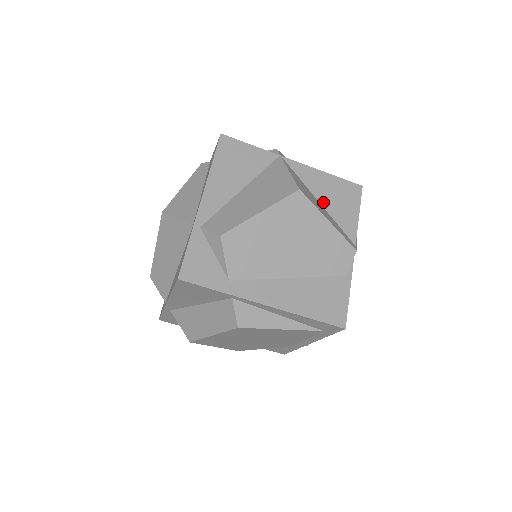
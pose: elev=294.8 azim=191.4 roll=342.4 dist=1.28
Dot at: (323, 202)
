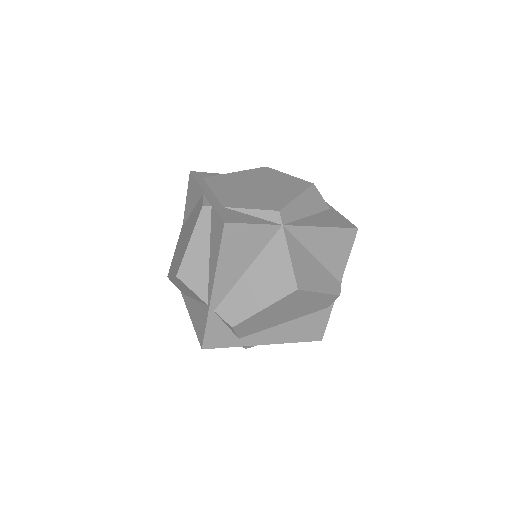
Dot at: (318, 256)
